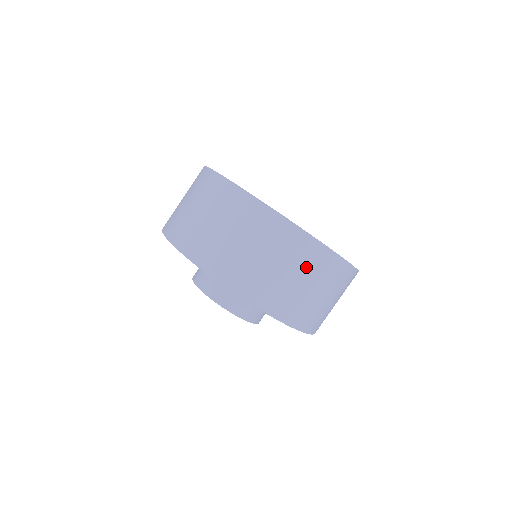
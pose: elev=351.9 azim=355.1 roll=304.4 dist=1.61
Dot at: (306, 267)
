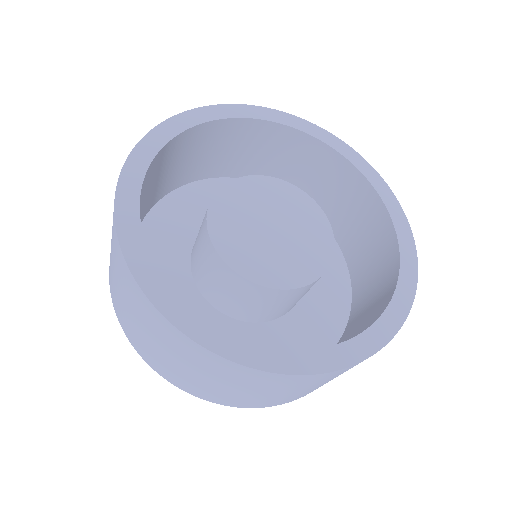
Dot at: occluded
